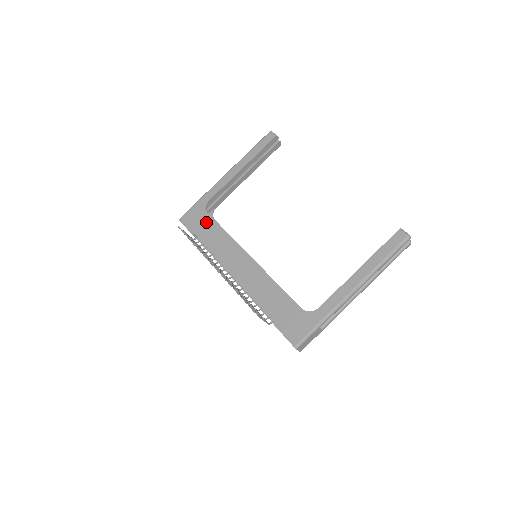
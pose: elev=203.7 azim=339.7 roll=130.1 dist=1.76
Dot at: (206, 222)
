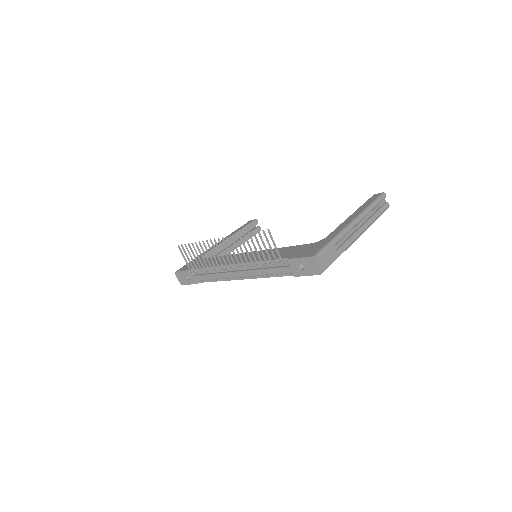
Dot at: (203, 261)
